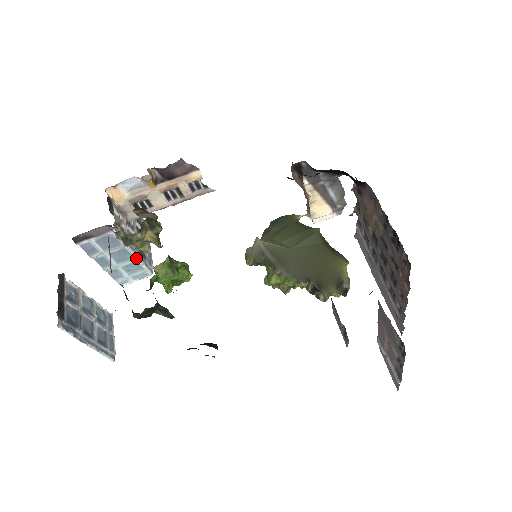
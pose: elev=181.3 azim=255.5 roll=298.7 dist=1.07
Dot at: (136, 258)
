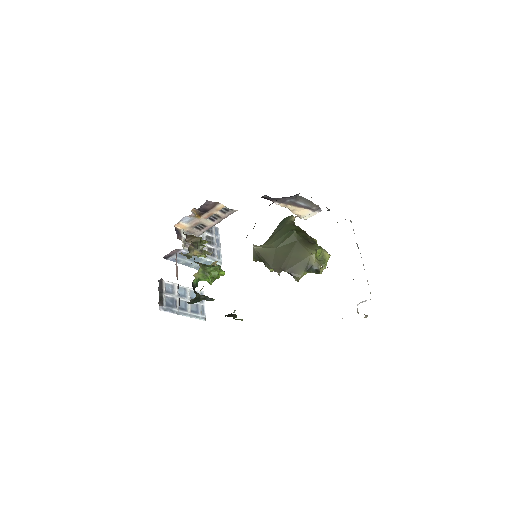
Dot at: (205, 259)
